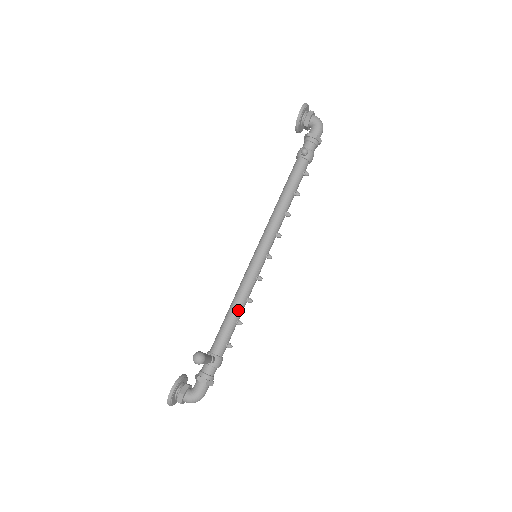
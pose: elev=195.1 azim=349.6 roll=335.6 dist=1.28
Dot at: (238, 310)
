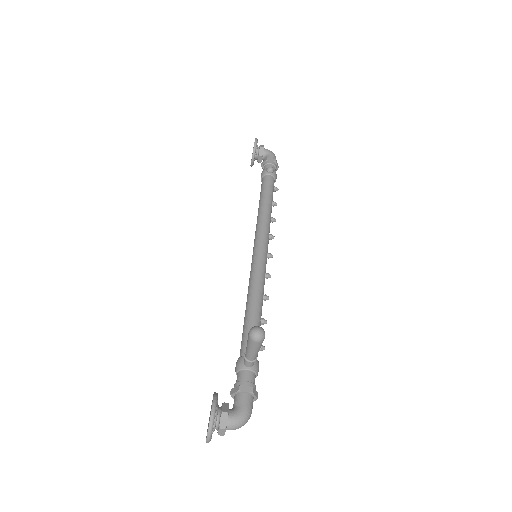
Dot at: (259, 306)
